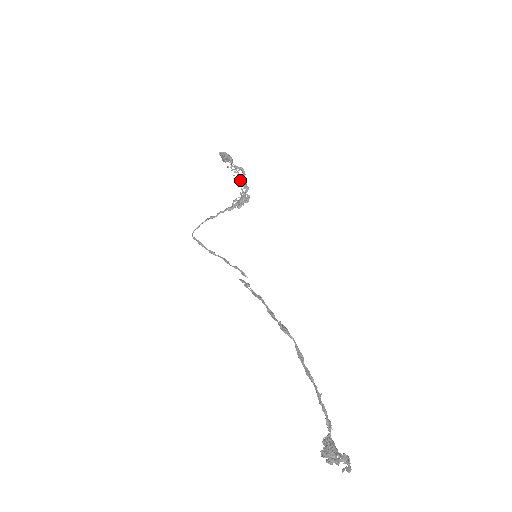
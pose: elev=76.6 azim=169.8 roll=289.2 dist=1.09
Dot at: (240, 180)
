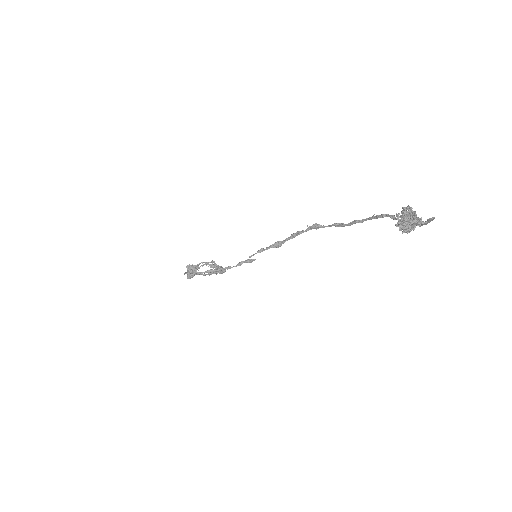
Dot at: (213, 266)
